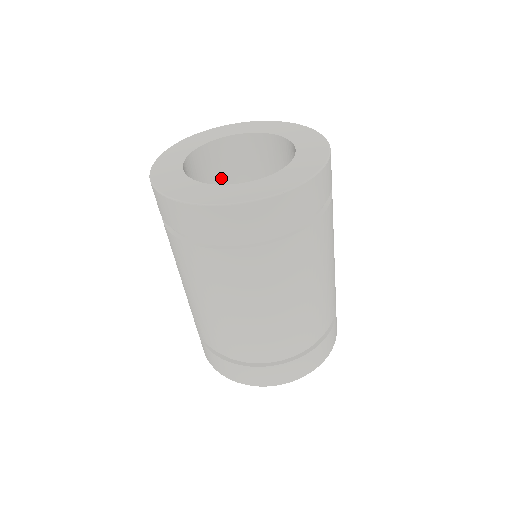
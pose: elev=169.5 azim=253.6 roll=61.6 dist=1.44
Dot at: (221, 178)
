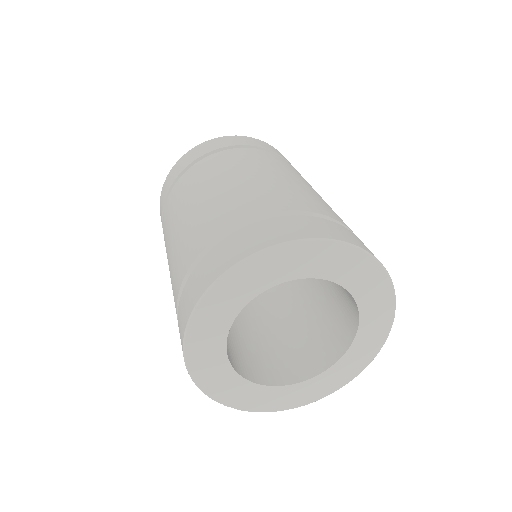
Dot at: occluded
